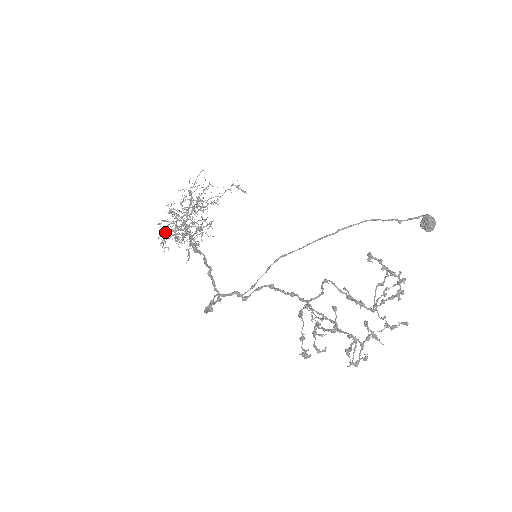
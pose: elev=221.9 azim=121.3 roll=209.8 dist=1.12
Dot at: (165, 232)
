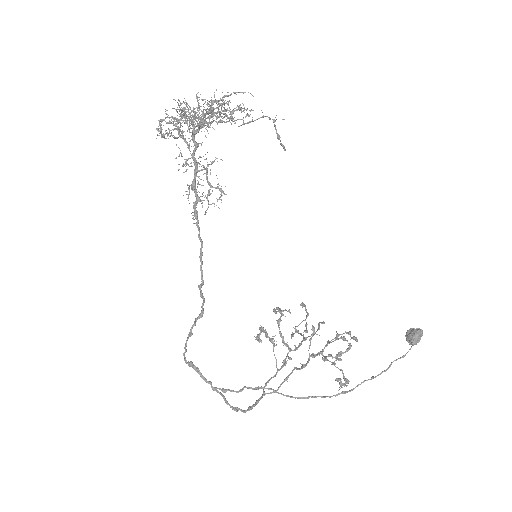
Dot at: (166, 117)
